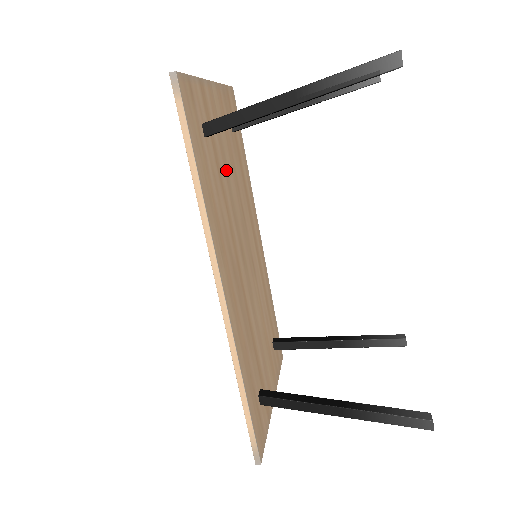
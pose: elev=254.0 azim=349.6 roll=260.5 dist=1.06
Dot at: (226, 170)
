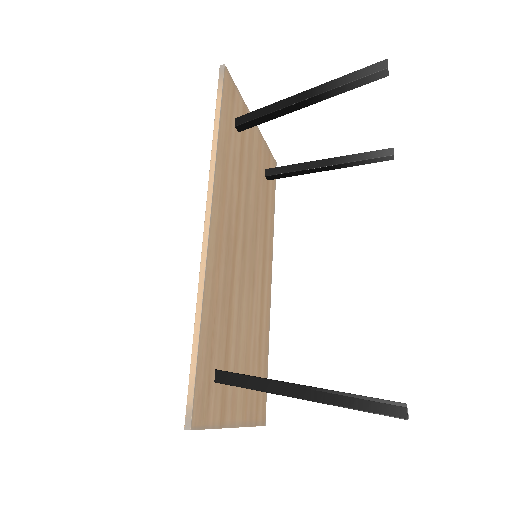
Dot at: (249, 178)
